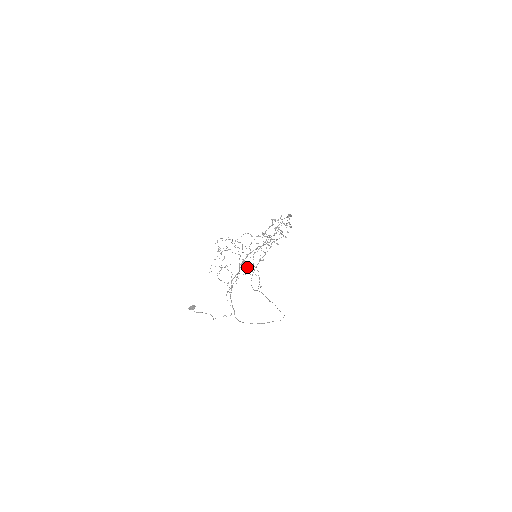
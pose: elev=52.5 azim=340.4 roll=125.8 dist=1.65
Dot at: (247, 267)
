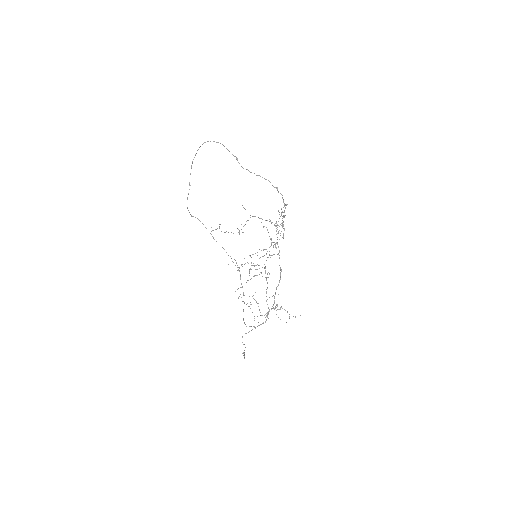
Dot at: (277, 305)
